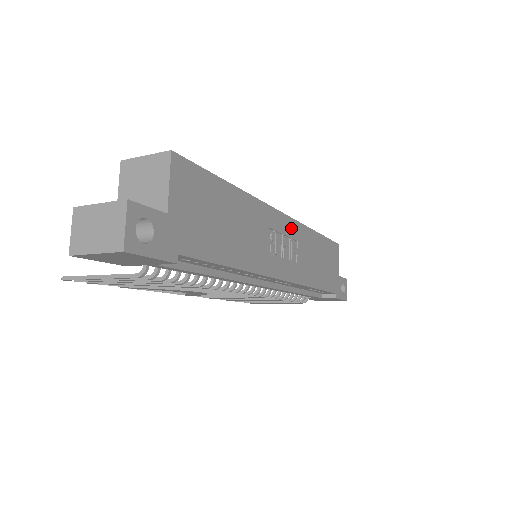
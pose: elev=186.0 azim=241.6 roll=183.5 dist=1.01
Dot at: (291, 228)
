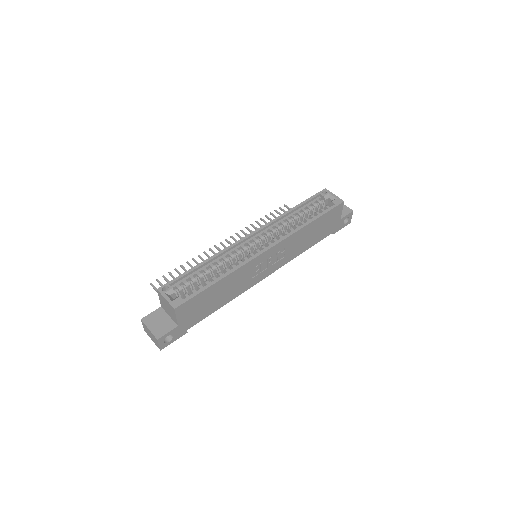
Dot at: (278, 248)
